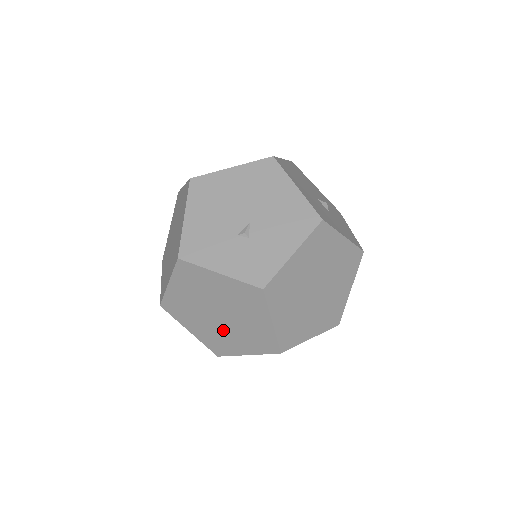
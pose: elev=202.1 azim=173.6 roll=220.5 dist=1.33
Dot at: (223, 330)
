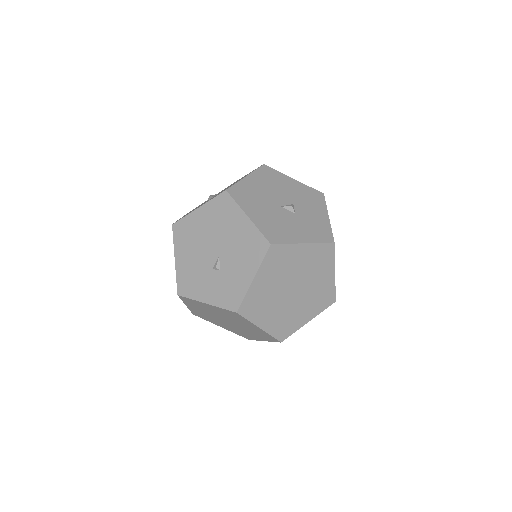
Dot at: (238, 328)
